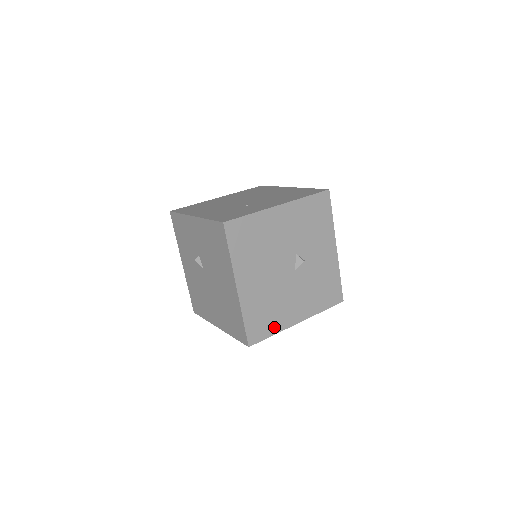
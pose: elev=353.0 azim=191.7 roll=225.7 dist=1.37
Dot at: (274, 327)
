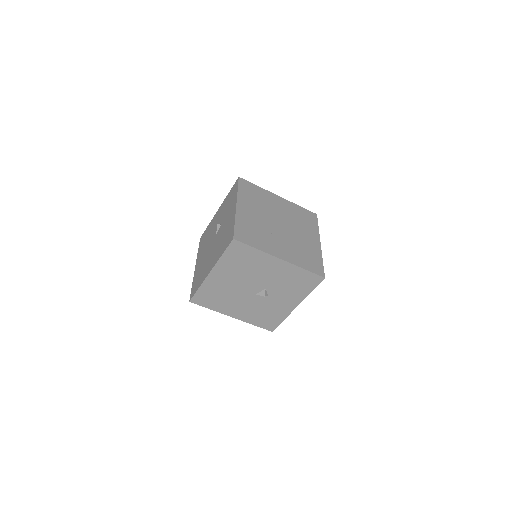
Dot at: (214, 306)
